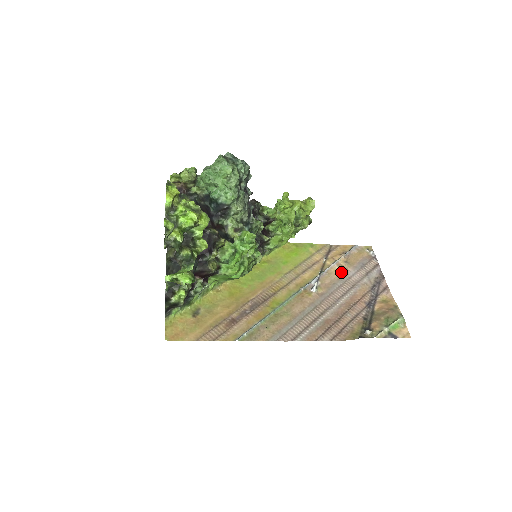
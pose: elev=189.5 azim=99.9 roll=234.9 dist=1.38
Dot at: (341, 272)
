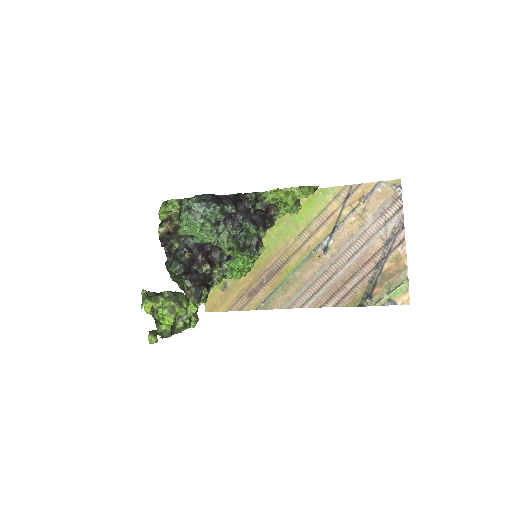
Dot at: (357, 224)
